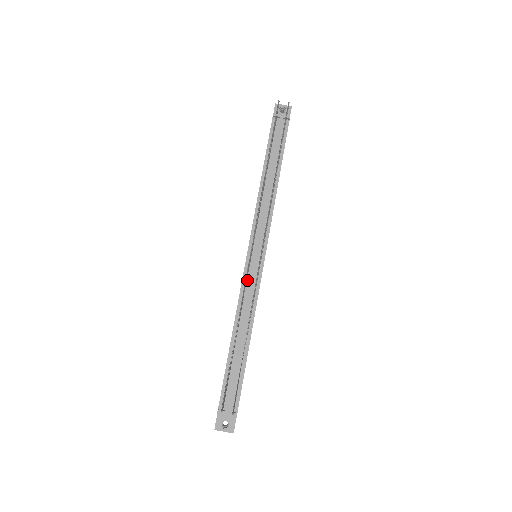
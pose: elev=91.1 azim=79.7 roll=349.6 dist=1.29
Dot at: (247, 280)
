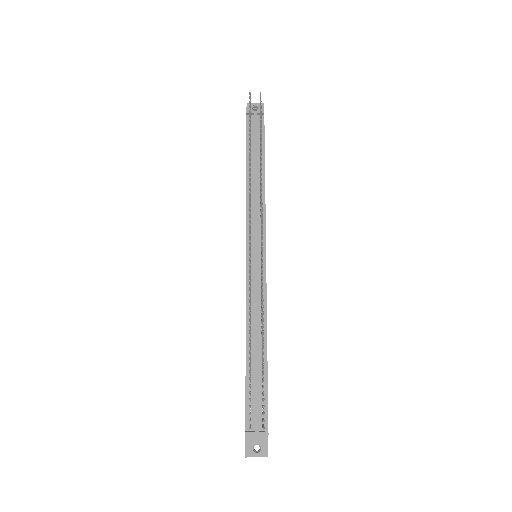
Dot at: (251, 282)
